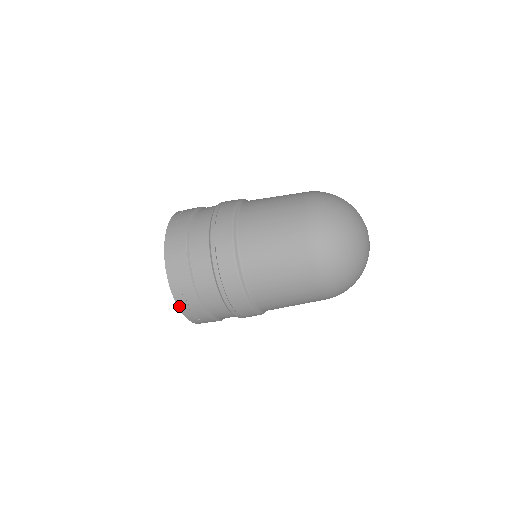
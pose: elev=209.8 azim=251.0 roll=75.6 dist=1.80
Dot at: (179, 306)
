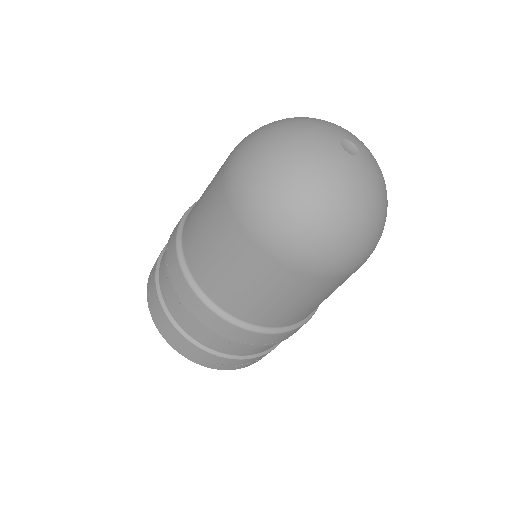
Dot at: (225, 369)
